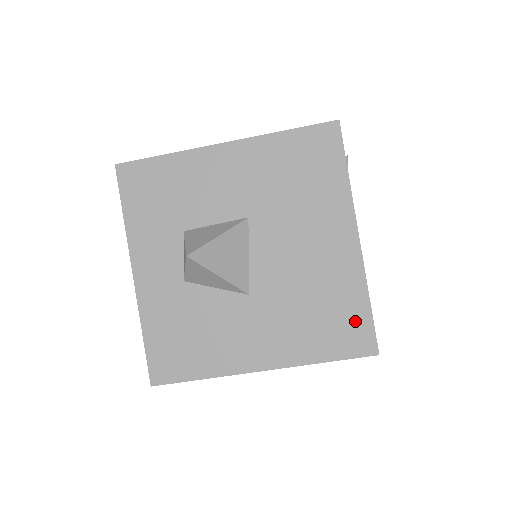
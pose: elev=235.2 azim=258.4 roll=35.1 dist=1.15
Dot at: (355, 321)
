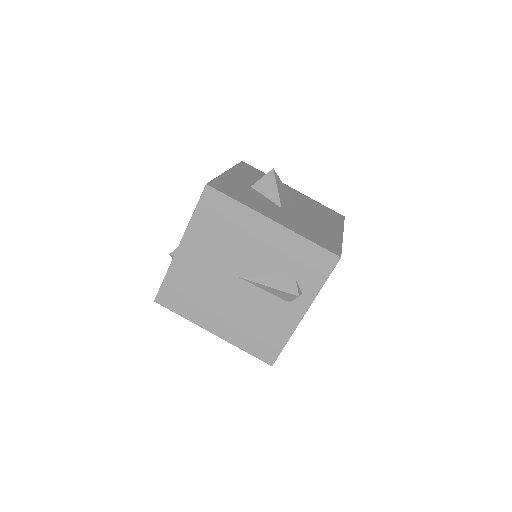
Dot at: (332, 244)
